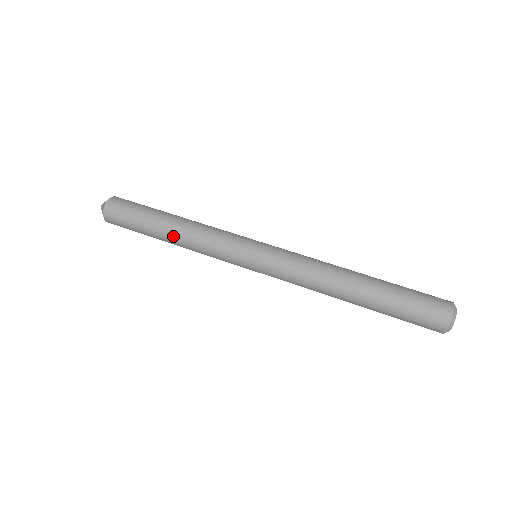
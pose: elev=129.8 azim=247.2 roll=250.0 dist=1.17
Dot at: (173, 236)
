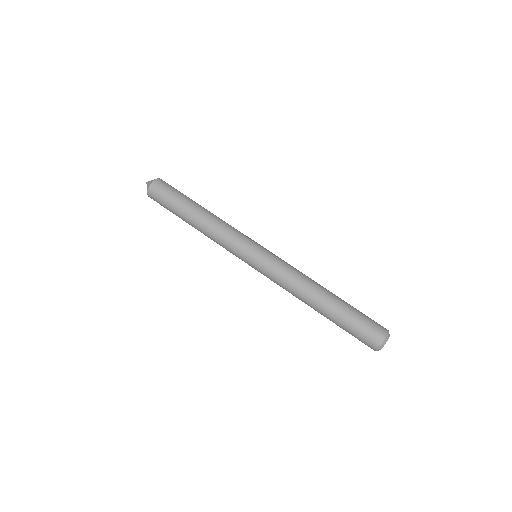
Dot at: (197, 229)
